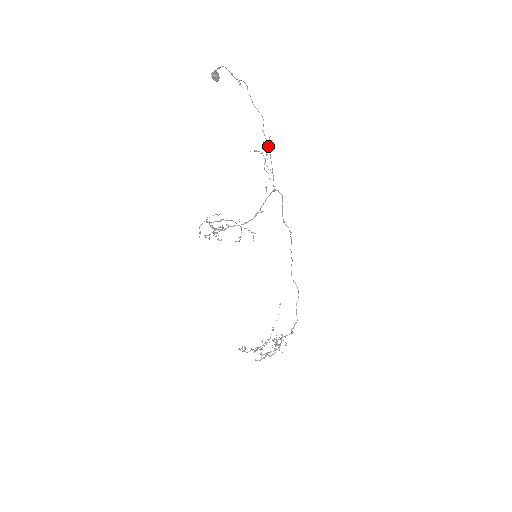
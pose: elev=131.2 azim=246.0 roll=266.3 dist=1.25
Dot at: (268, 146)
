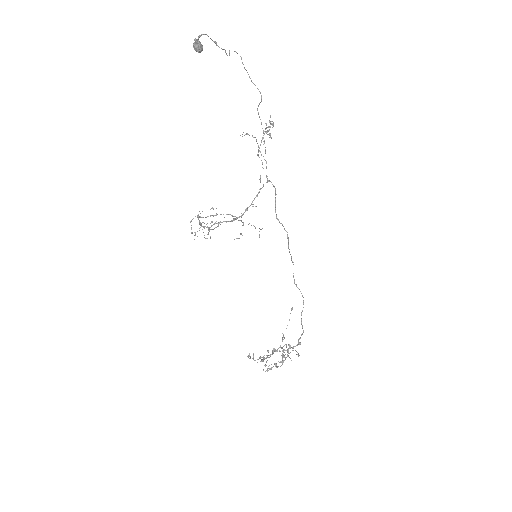
Dot at: (262, 128)
